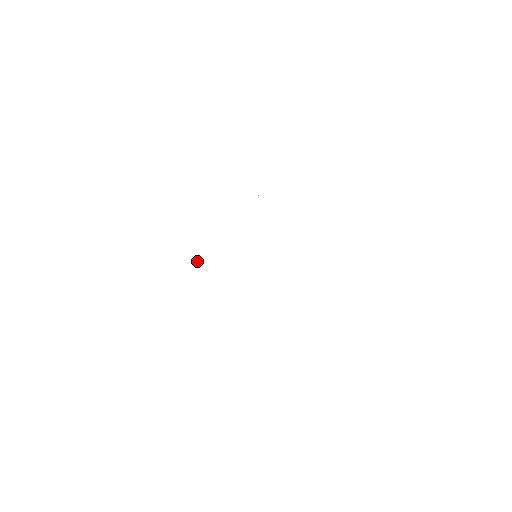
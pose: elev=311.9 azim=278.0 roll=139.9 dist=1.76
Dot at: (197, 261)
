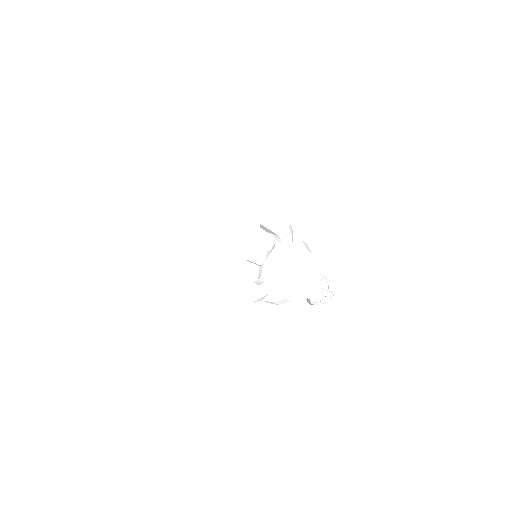
Dot at: (166, 227)
